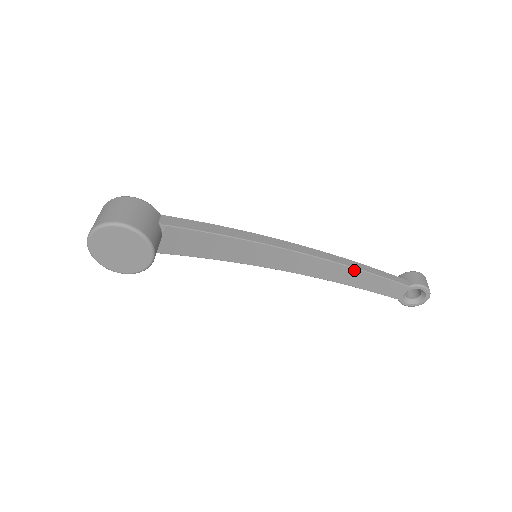
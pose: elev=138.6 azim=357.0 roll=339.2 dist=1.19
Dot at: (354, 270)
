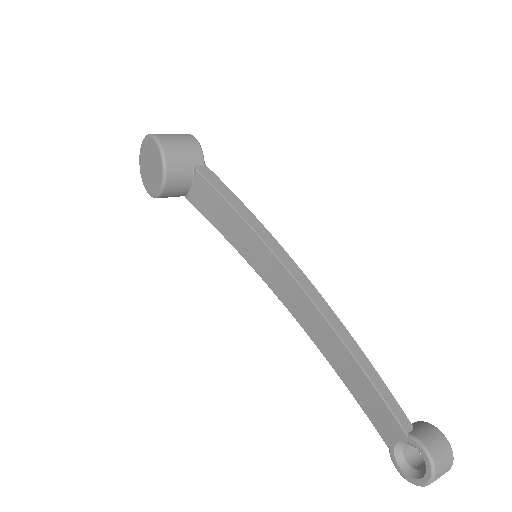
Dot at: (346, 350)
